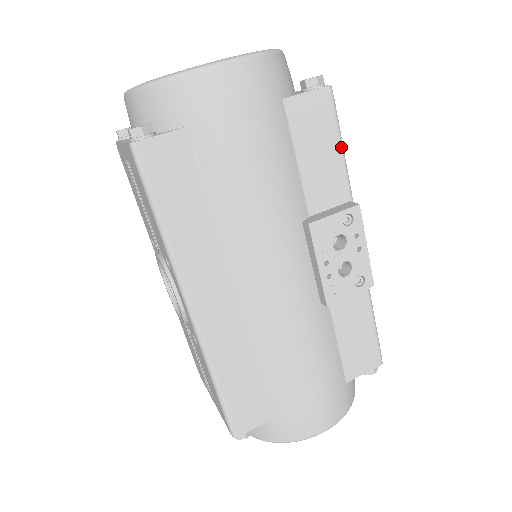
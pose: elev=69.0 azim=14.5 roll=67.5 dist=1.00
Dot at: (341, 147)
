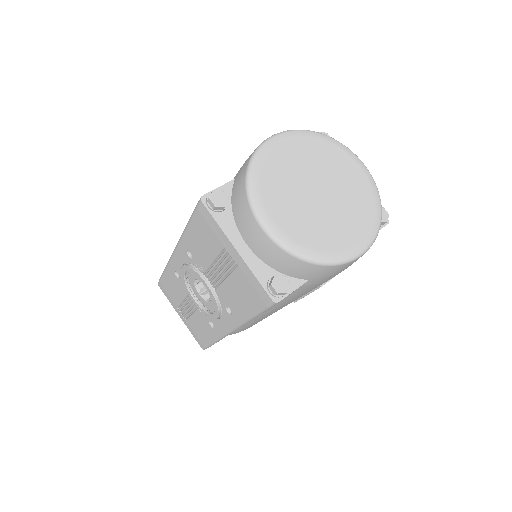
Dot at: occluded
